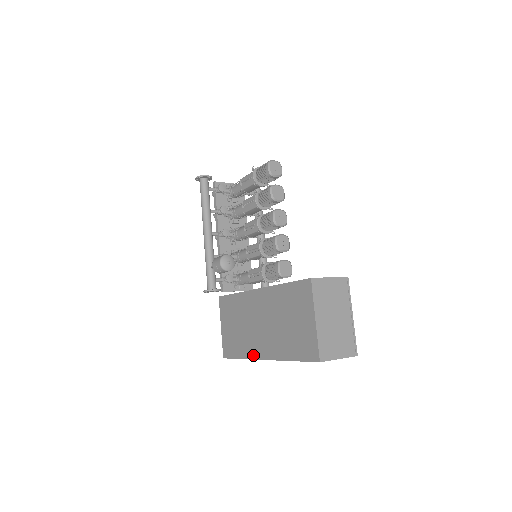
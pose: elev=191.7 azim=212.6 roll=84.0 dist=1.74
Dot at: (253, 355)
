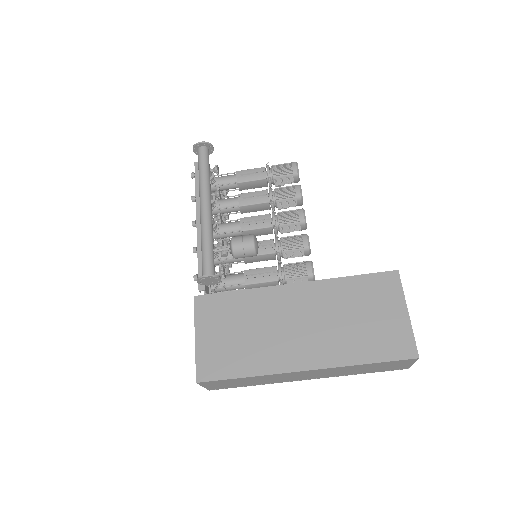
Dot at: (280, 367)
